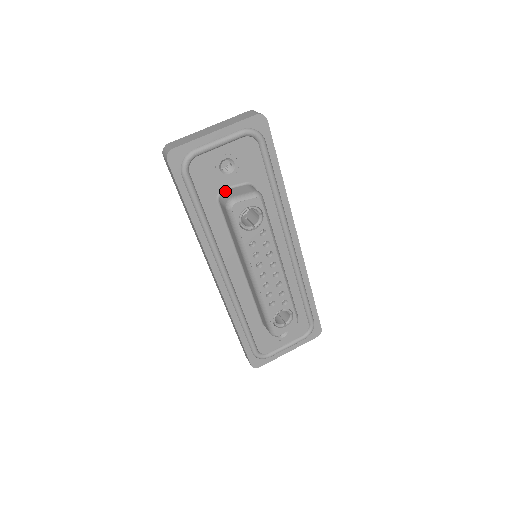
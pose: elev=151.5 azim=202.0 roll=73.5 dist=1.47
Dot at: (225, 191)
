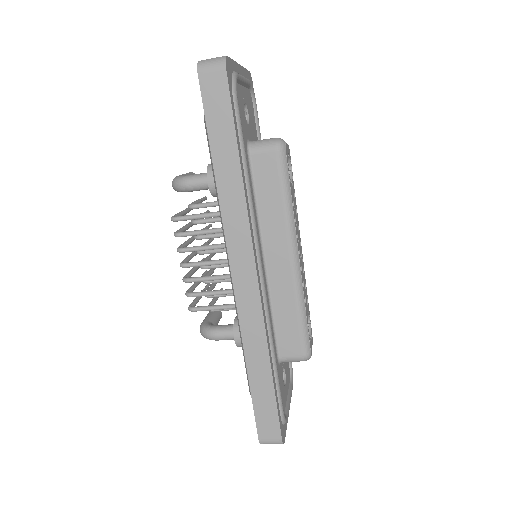
Dot at: occluded
